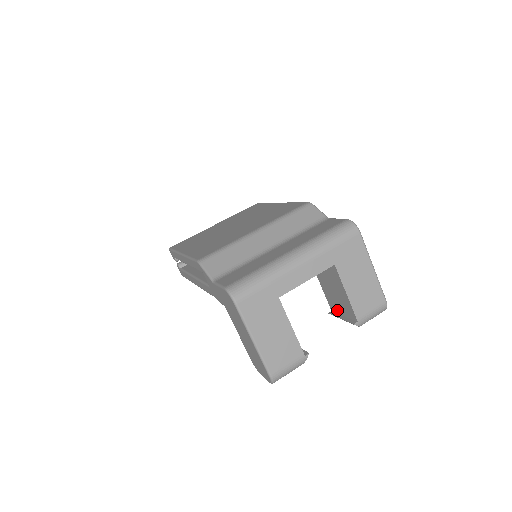
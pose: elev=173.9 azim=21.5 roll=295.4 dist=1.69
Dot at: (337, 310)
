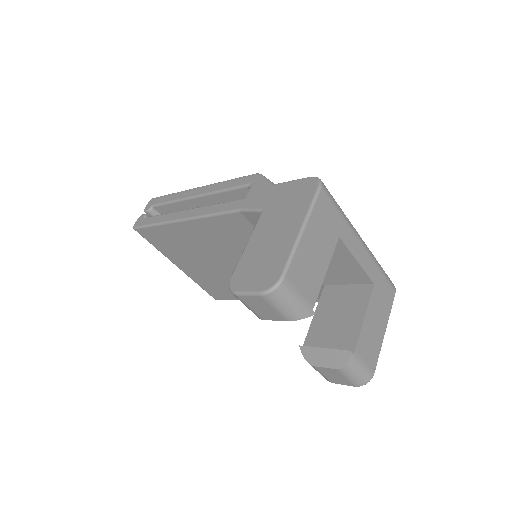
Dot at: (318, 344)
